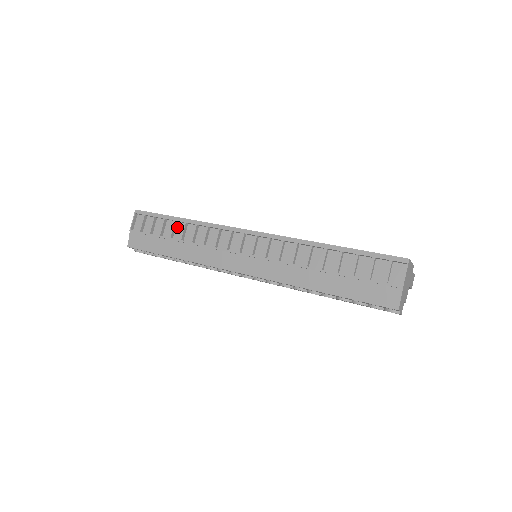
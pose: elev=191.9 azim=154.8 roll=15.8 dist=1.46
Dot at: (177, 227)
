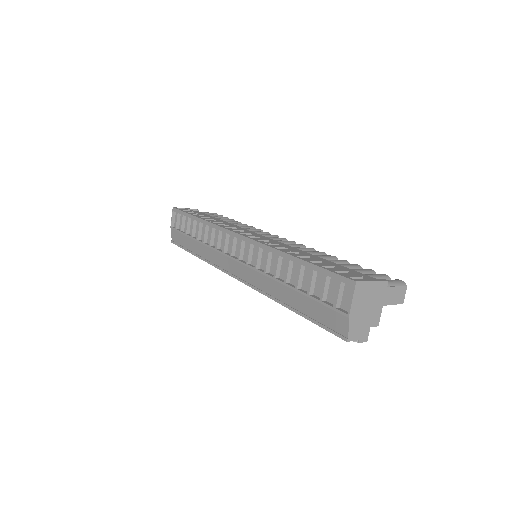
Dot at: (197, 225)
